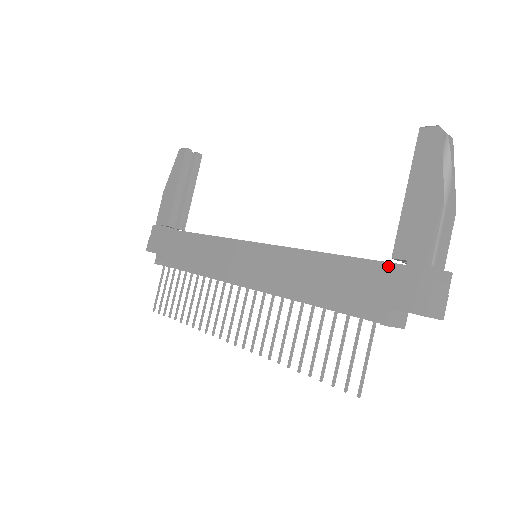
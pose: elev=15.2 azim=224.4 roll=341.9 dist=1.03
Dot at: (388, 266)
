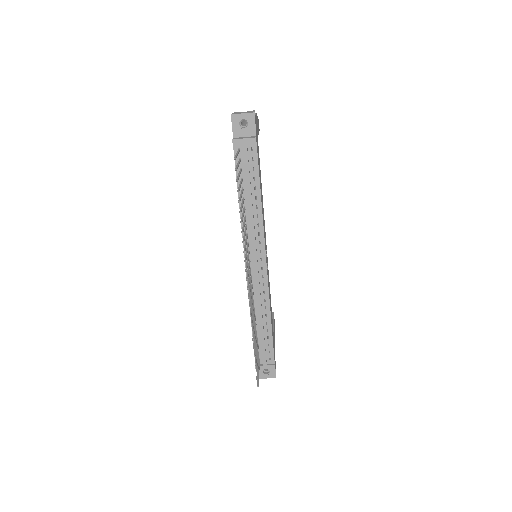
Dot at: occluded
